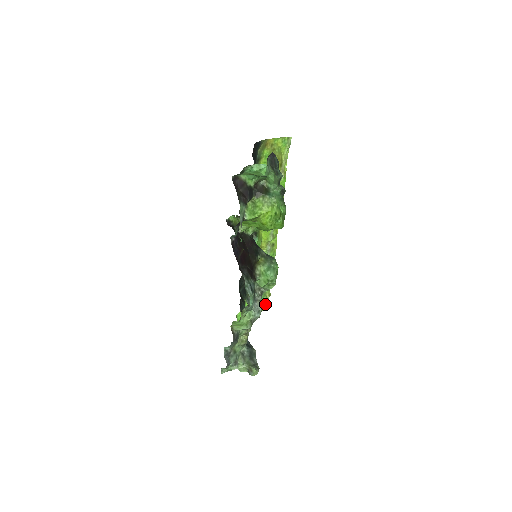
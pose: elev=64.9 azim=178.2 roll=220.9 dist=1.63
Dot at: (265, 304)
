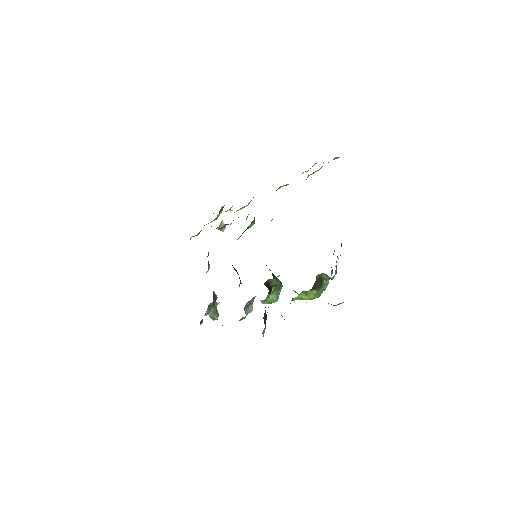
Dot at: occluded
